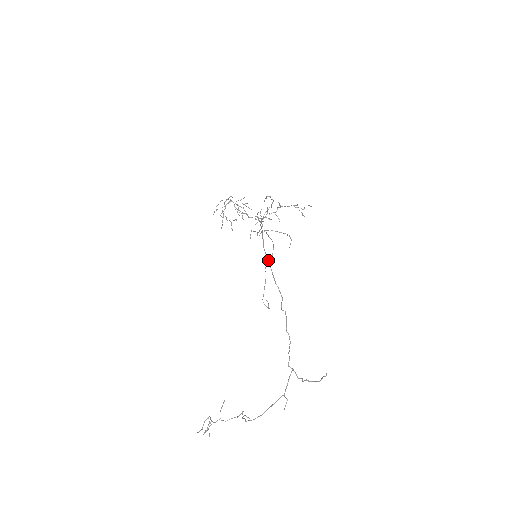
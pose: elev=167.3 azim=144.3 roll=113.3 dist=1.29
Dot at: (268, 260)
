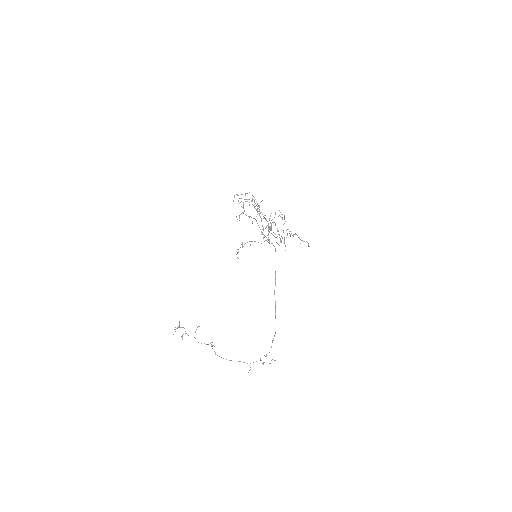
Dot at: occluded
